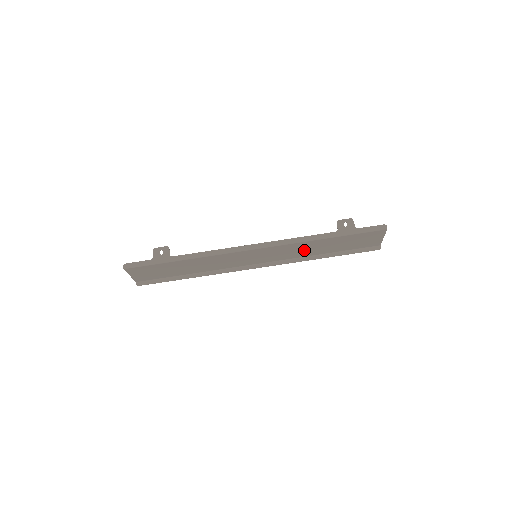
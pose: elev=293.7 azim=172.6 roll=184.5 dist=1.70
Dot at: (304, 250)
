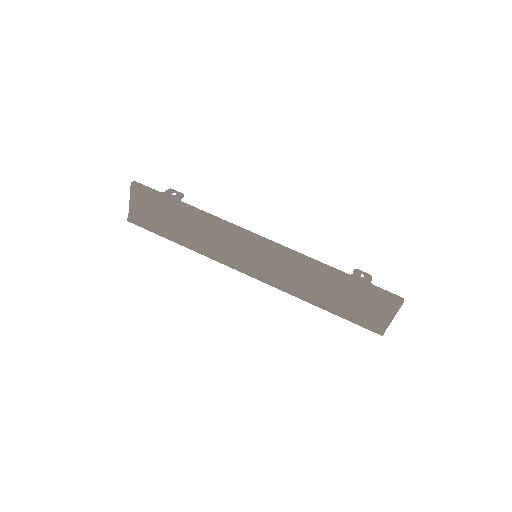
Dot at: (306, 281)
